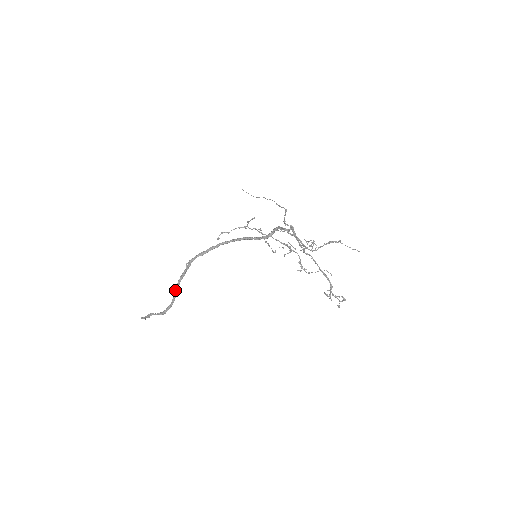
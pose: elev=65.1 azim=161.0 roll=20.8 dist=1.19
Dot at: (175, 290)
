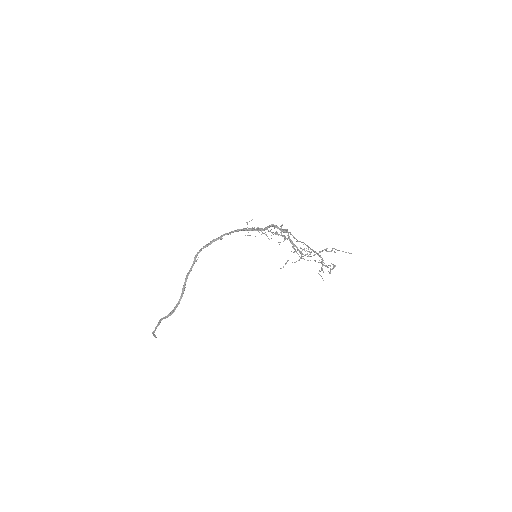
Dot at: (183, 287)
